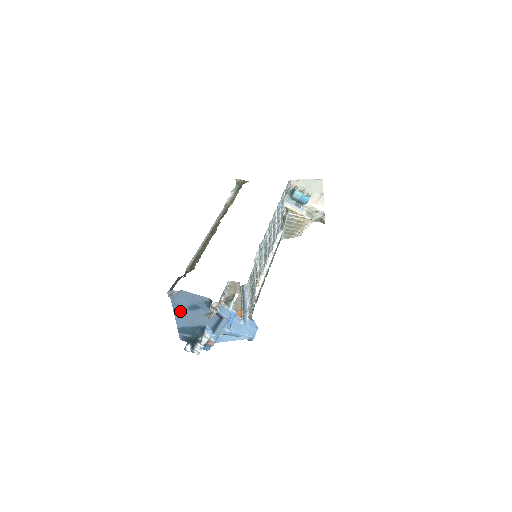
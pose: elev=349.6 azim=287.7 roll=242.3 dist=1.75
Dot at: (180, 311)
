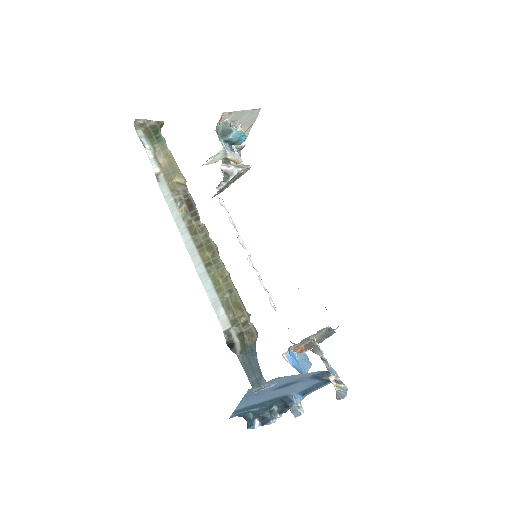
Dot at: (255, 396)
